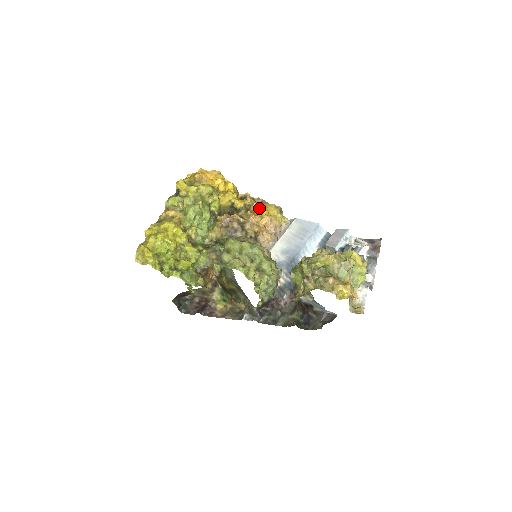
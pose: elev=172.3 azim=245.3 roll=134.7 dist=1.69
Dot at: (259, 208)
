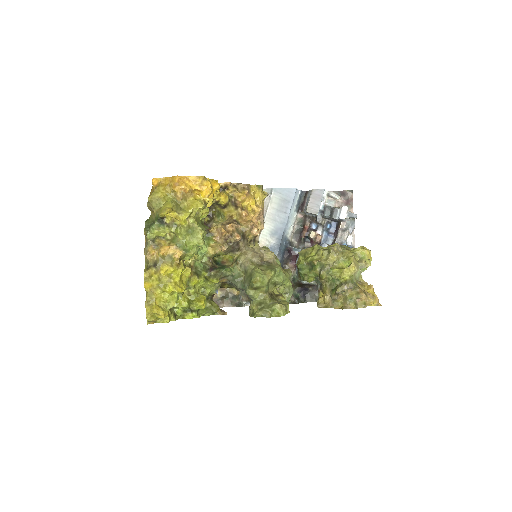
Dot at: (248, 200)
